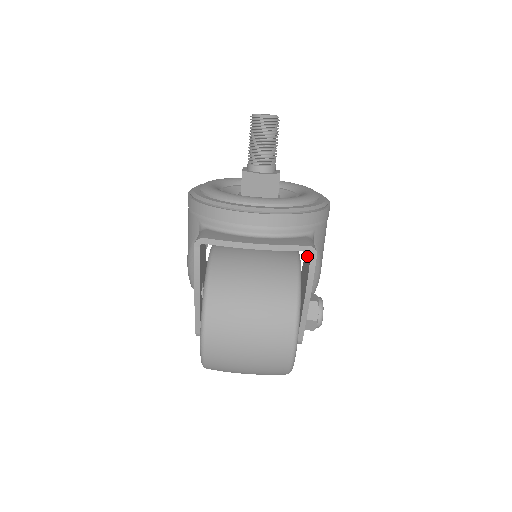
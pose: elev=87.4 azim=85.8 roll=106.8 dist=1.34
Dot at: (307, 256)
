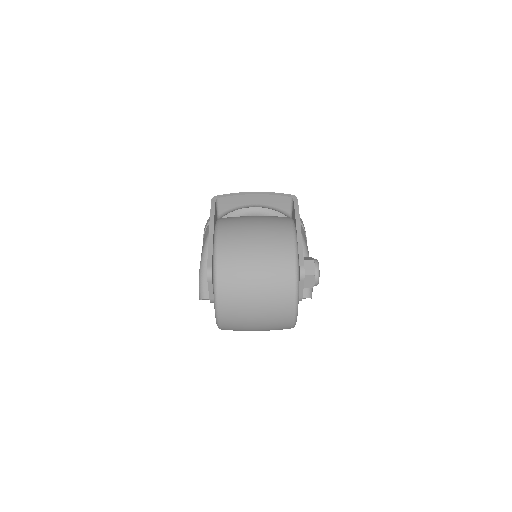
Dot at: (293, 217)
